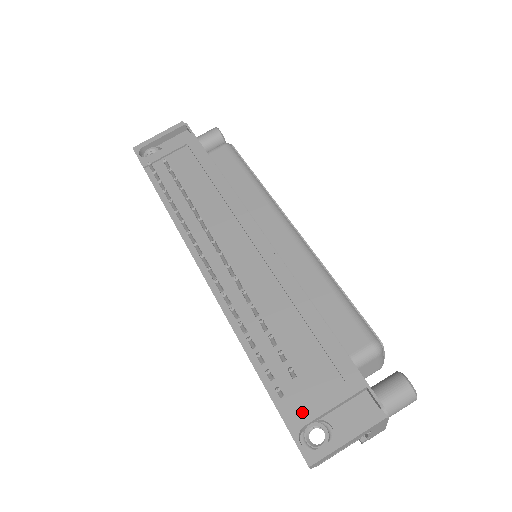
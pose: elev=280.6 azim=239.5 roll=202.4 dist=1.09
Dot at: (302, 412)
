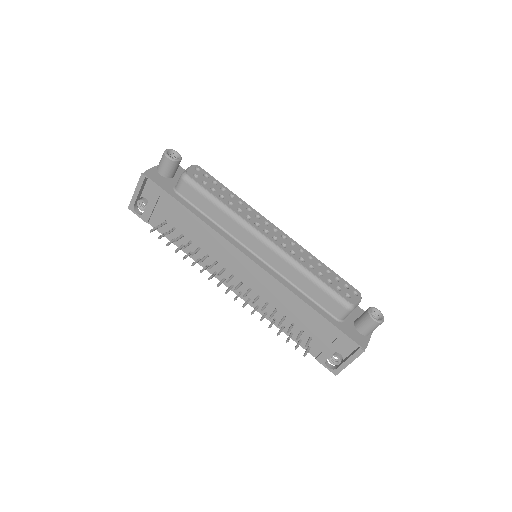
Dot at: (323, 355)
